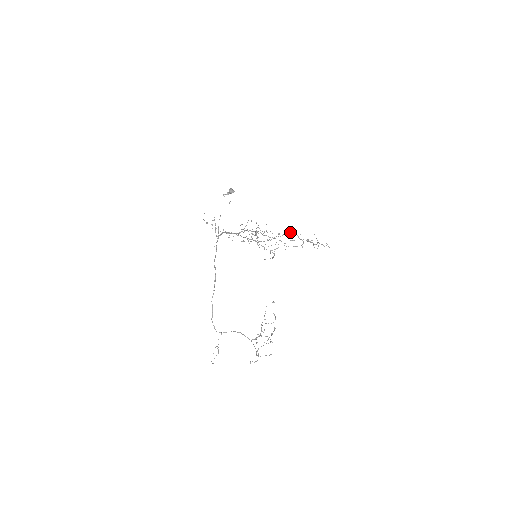
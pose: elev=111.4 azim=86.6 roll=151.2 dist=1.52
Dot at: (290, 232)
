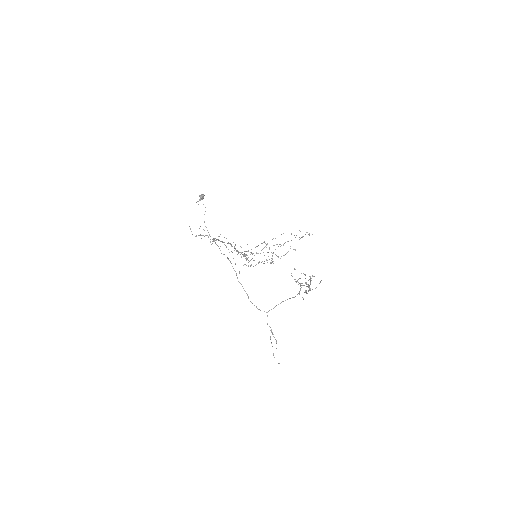
Dot at: (274, 245)
